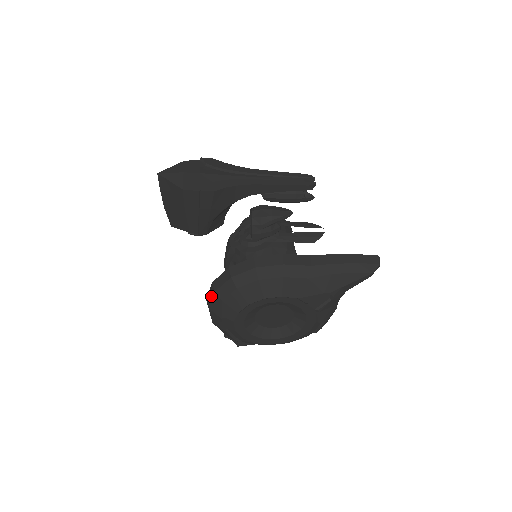
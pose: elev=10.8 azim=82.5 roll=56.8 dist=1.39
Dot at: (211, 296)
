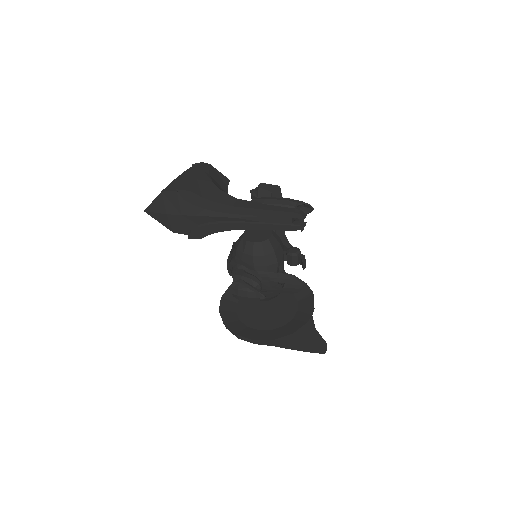
Dot at: occluded
